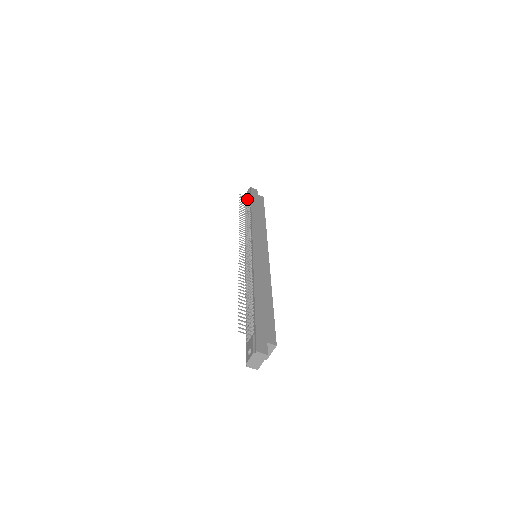
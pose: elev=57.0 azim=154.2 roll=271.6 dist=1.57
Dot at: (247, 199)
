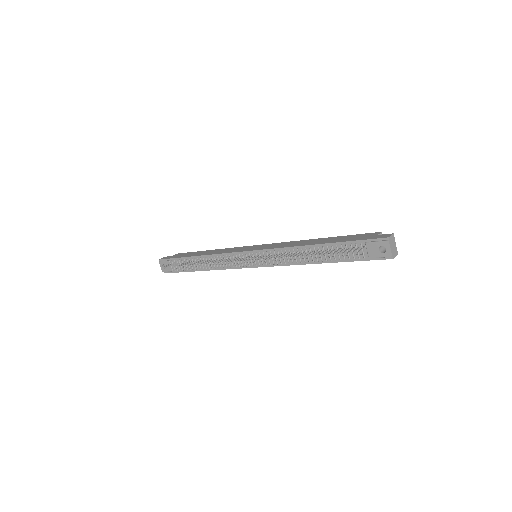
Dot at: (173, 264)
